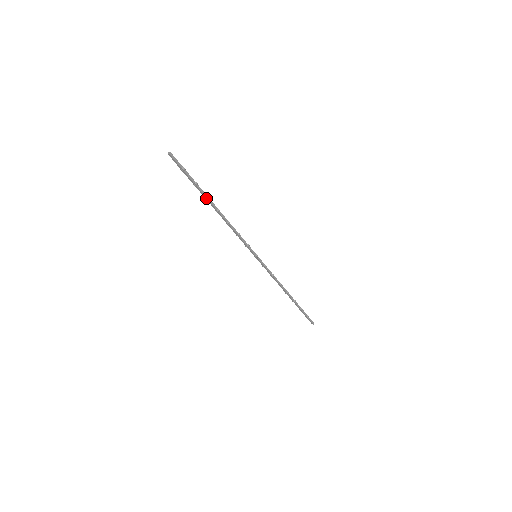
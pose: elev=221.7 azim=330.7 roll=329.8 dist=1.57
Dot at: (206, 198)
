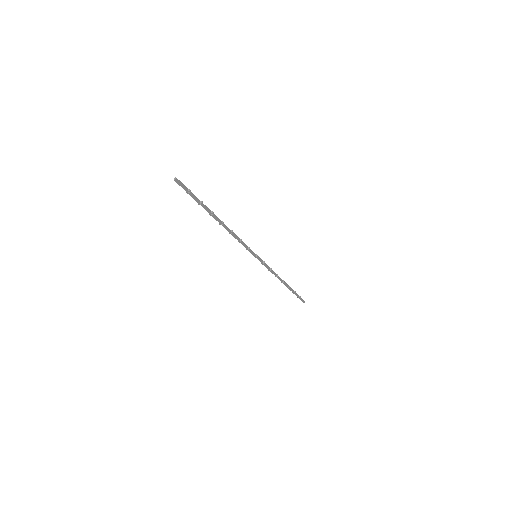
Dot at: (210, 214)
